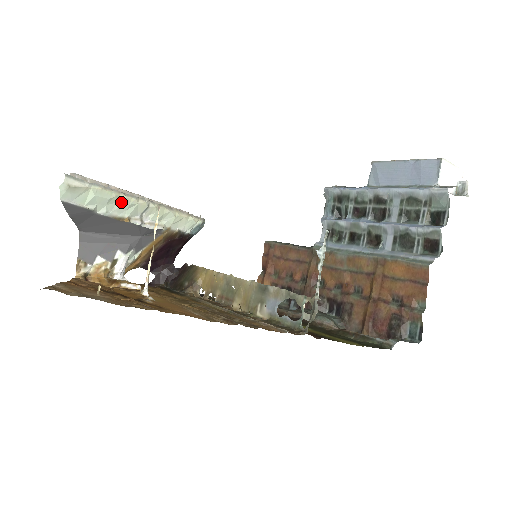
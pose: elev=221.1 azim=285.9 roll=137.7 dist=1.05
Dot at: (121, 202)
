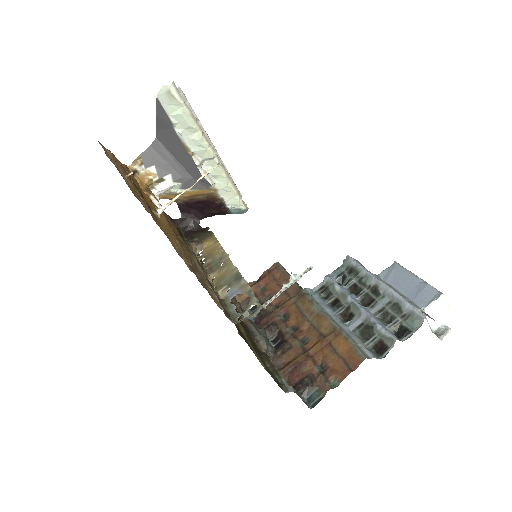
Dot at: (196, 136)
